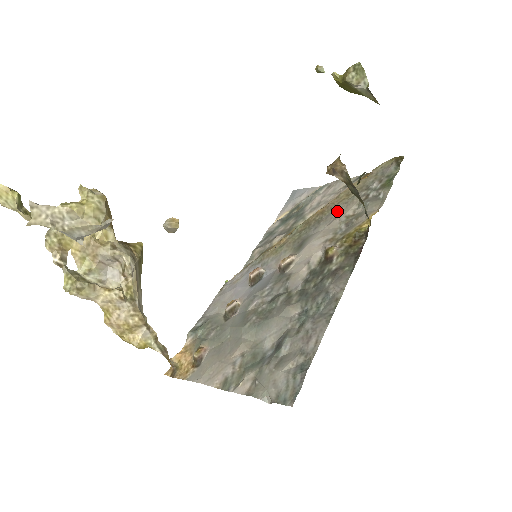
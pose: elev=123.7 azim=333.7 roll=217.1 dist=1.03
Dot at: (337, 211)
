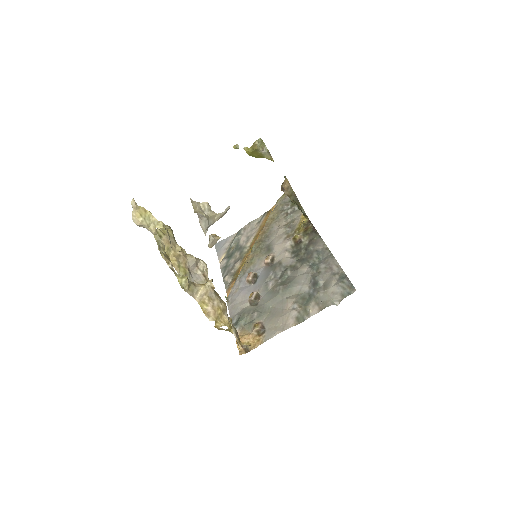
Dot at: (274, 227)
